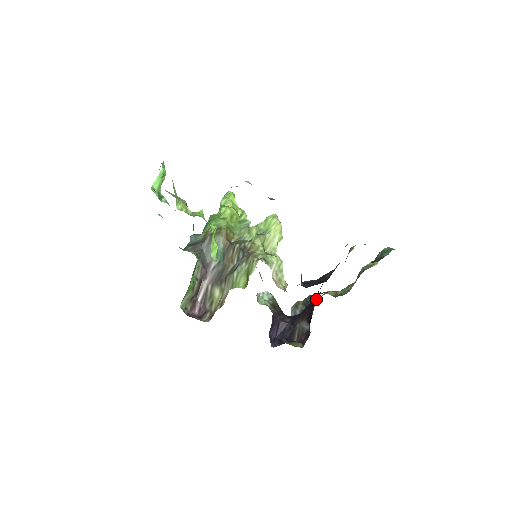
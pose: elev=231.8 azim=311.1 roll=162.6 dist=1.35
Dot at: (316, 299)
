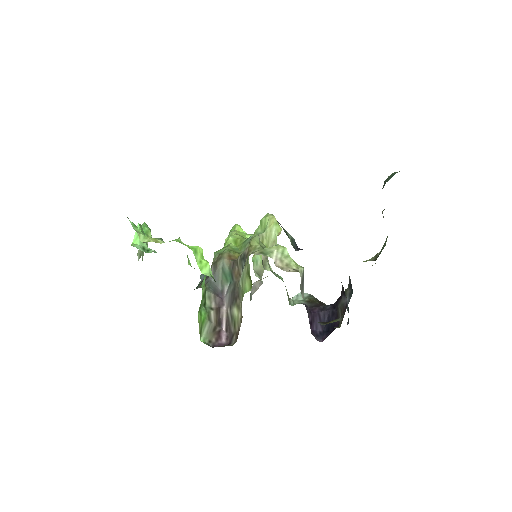
Dot at: occluded
